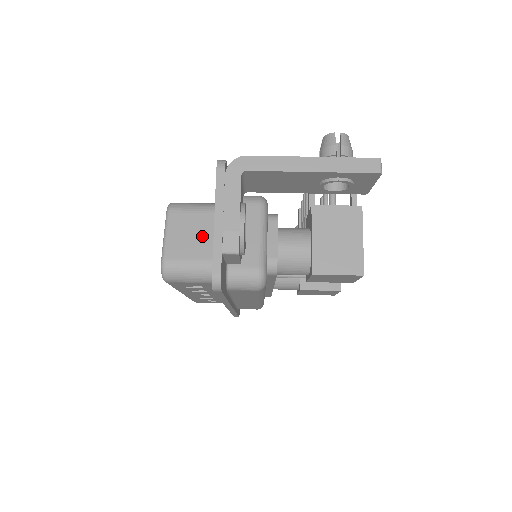
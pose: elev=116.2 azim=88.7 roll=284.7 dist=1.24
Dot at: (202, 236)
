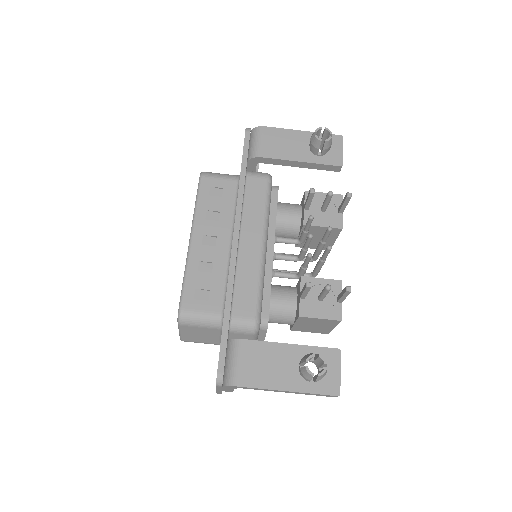
Dot at: (208, 336)
